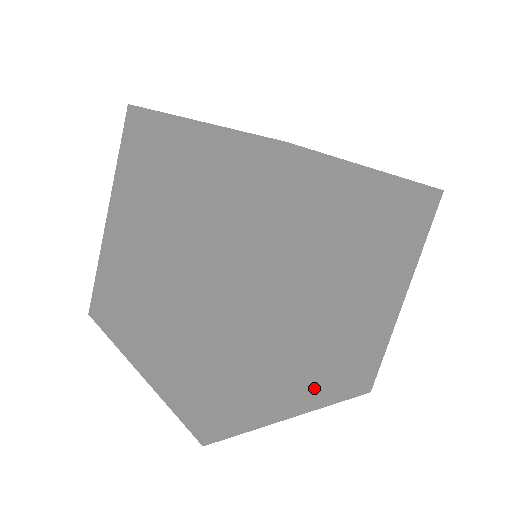
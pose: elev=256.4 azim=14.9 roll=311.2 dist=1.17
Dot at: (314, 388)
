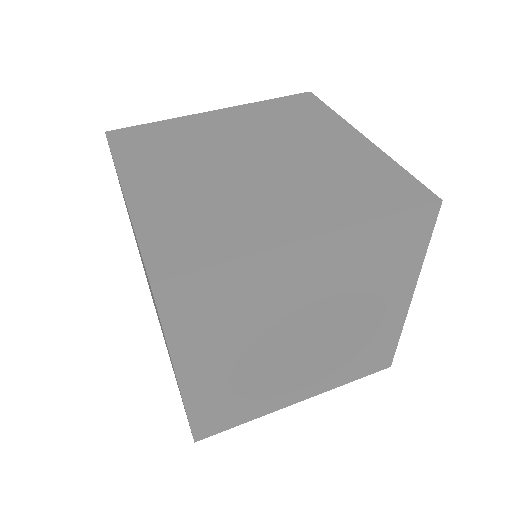
Dot at: (209, 372)
